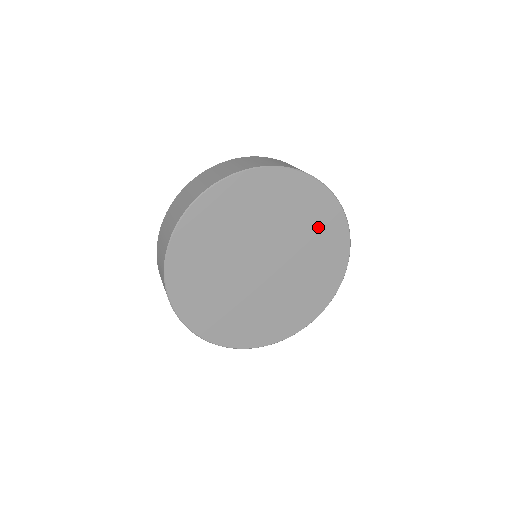
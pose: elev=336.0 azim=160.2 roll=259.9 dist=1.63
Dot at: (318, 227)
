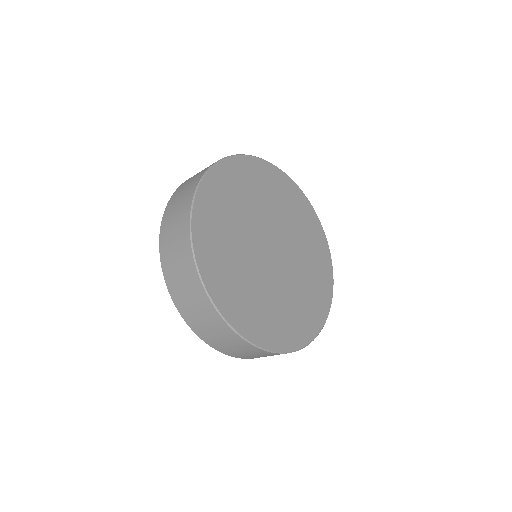
Dot at: (316, 276)
